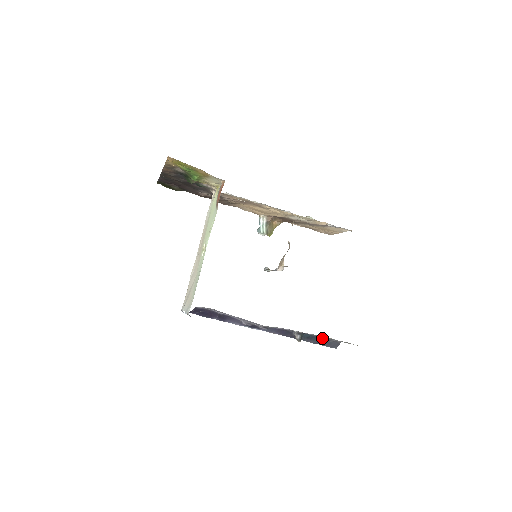
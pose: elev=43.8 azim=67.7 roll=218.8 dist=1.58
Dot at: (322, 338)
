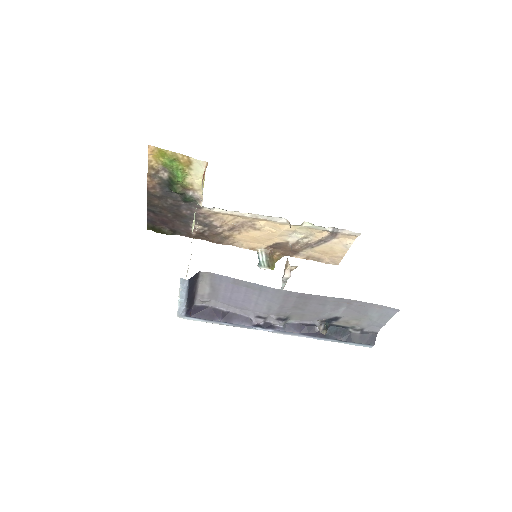
Dot at: (352, 329)
